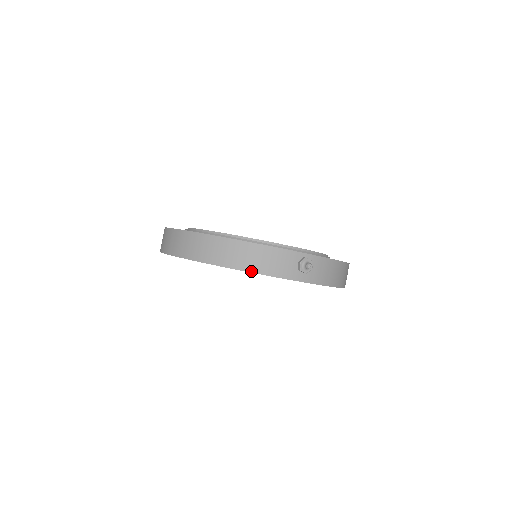
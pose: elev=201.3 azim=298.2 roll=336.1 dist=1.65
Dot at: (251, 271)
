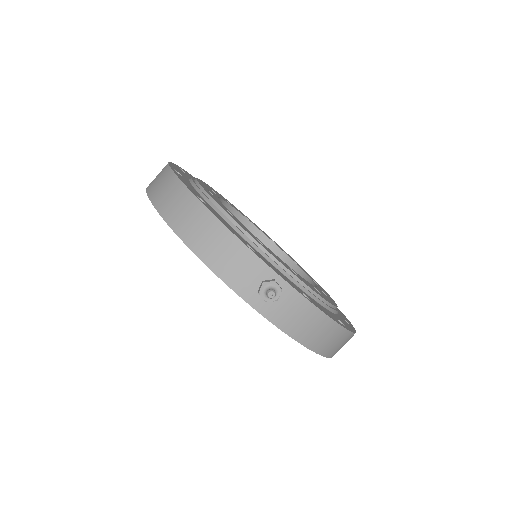
Dot at: (199, 255)
